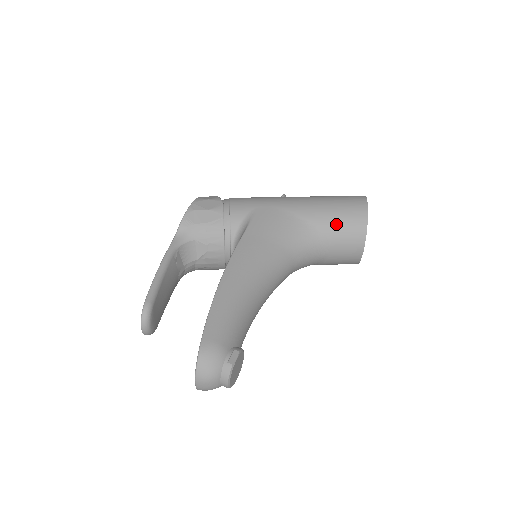
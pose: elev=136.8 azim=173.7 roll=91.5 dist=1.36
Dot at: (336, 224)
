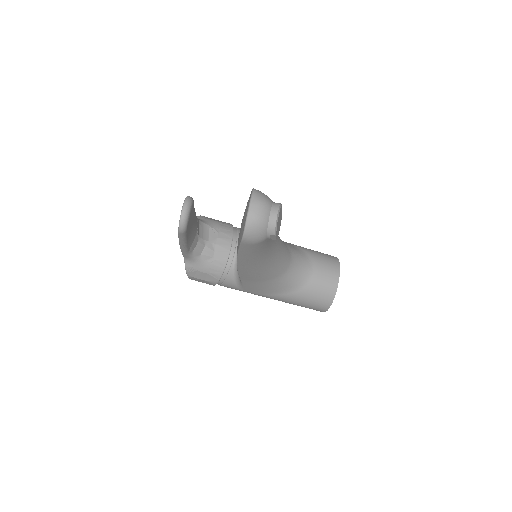
Dot at: (316, 253)
